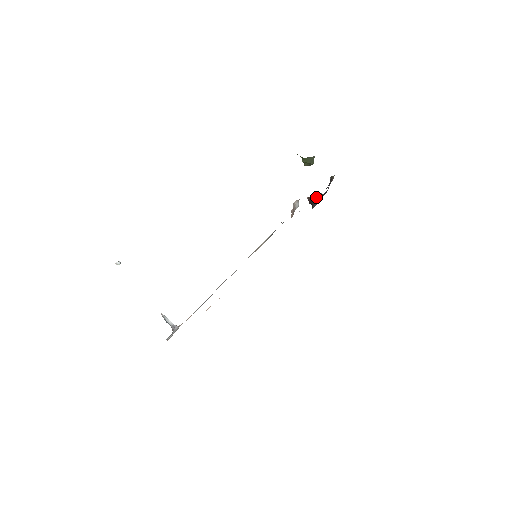
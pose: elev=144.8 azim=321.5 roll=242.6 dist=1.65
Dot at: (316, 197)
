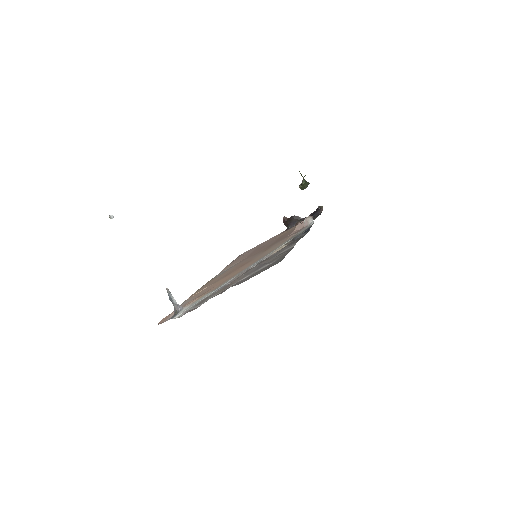
Dot at: (294, 219)
